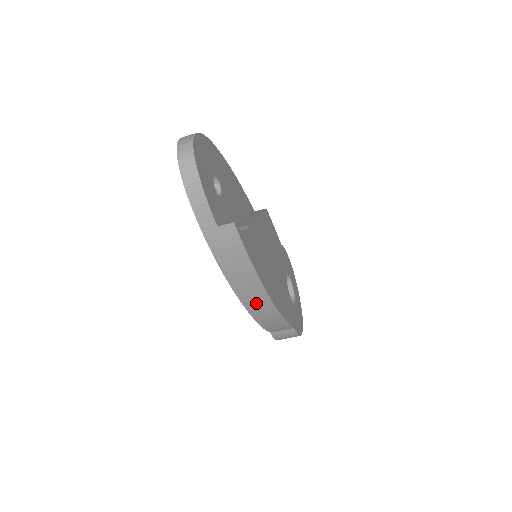
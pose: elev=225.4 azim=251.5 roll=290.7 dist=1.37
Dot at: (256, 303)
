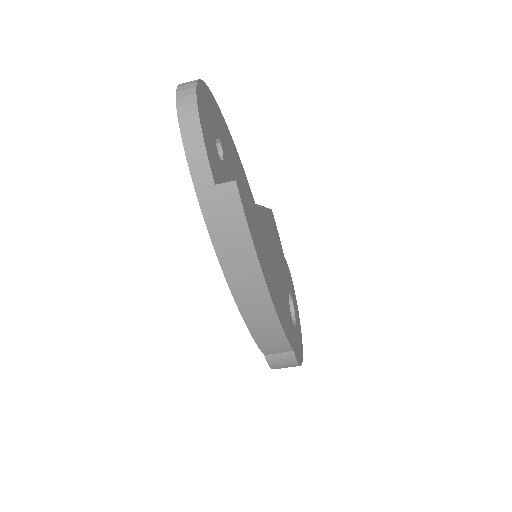
Dot at: (252, 302)
